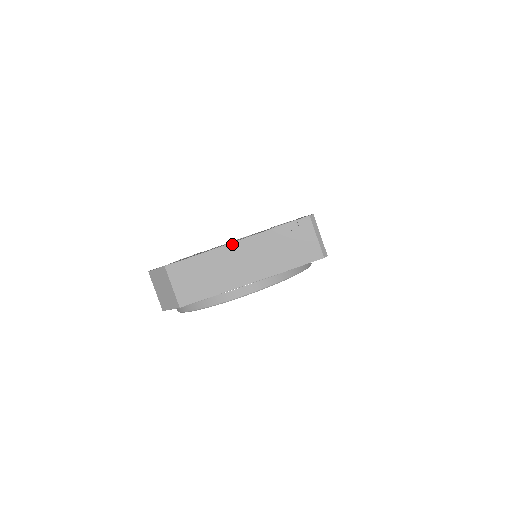
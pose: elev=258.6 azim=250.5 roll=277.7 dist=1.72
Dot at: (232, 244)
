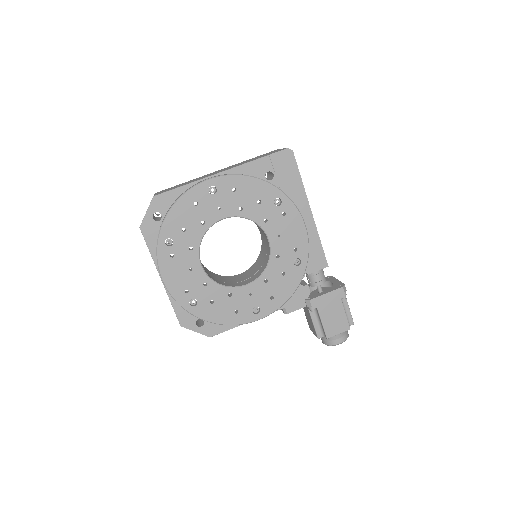
Dot at: occluded
